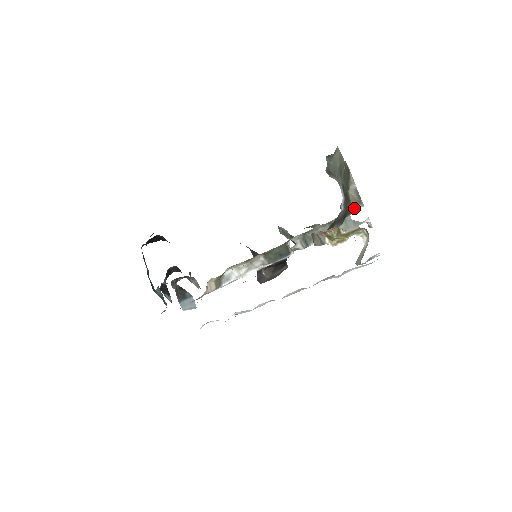
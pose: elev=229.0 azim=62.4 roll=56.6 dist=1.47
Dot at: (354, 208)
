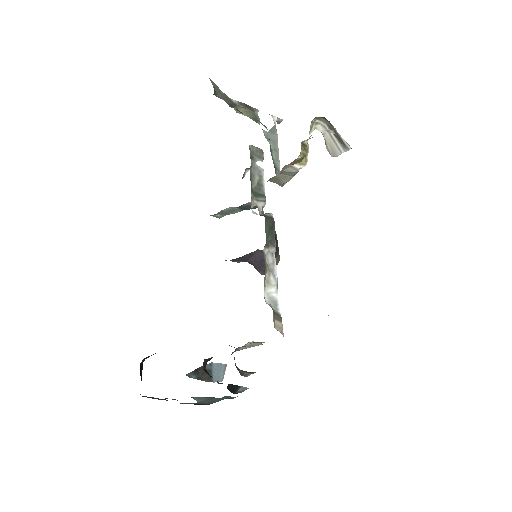
Dot at: (257, 120)
